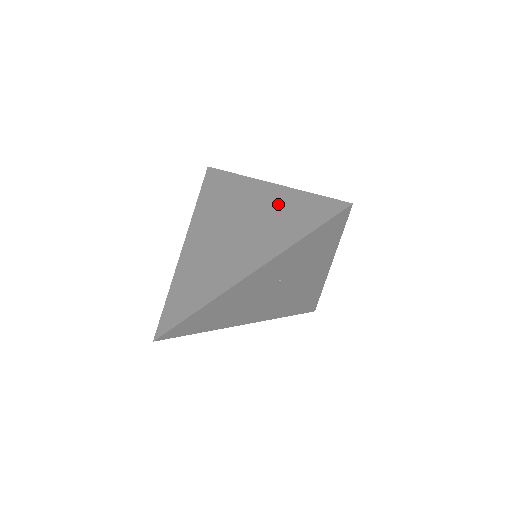
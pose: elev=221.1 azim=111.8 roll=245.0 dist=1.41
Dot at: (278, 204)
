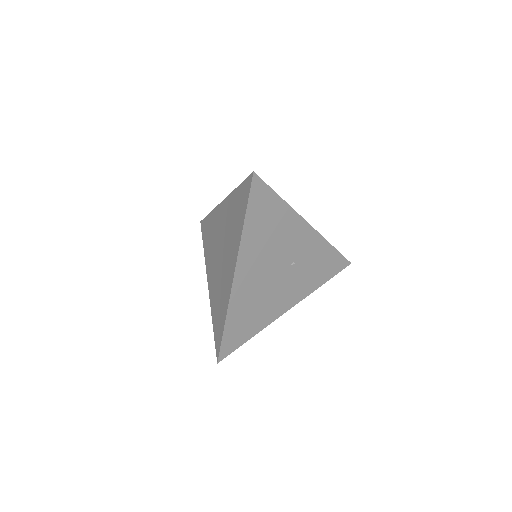
Dot at: occluded
